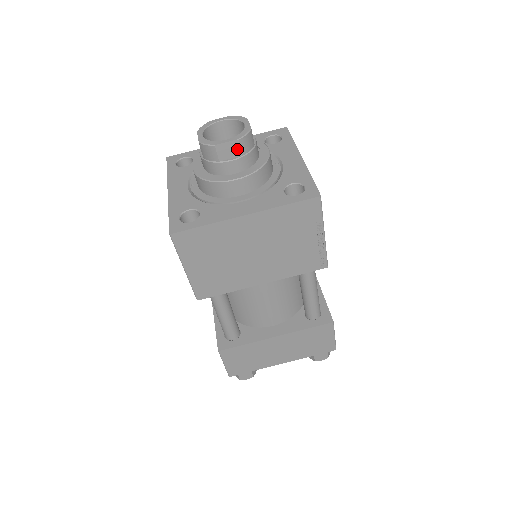
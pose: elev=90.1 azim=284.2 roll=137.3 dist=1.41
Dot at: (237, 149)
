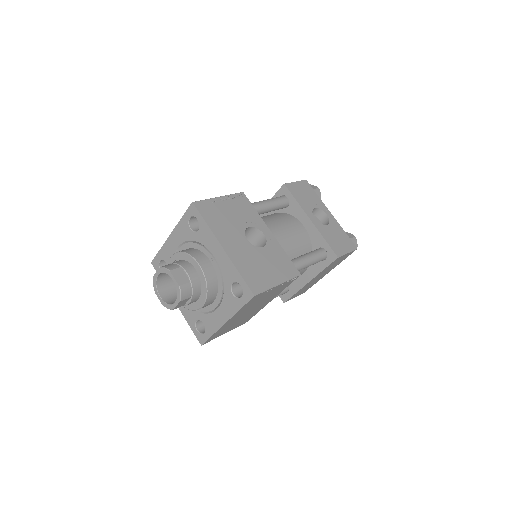
Dot at: (185, 300)
